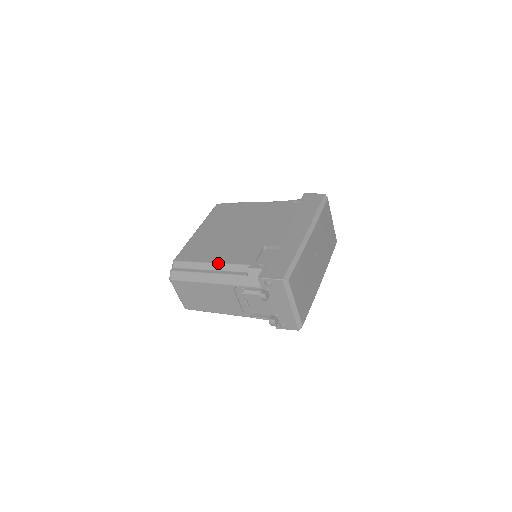
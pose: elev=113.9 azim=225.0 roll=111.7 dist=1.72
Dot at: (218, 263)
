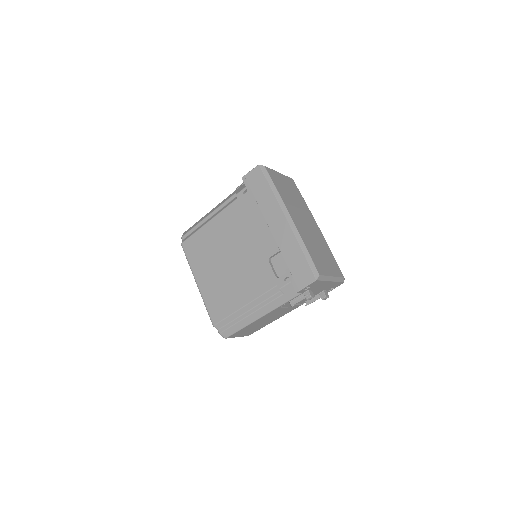
Dot at: (251, 302)
